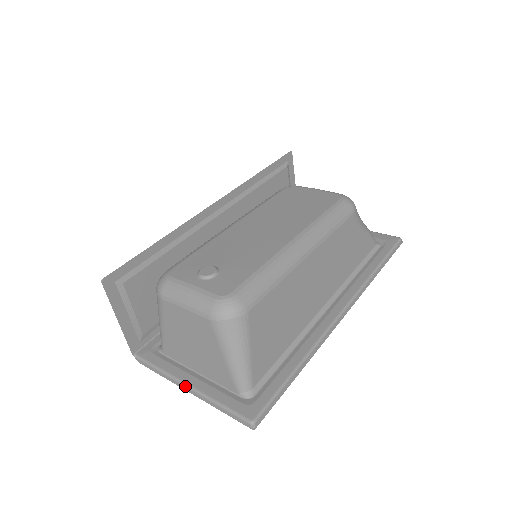
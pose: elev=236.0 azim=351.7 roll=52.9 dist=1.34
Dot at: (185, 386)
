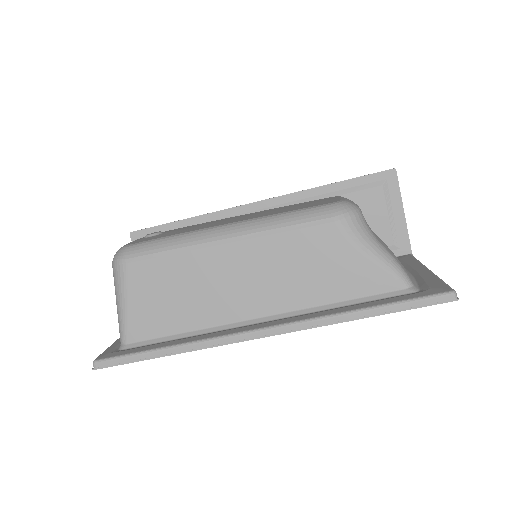
Dot at: occluded
